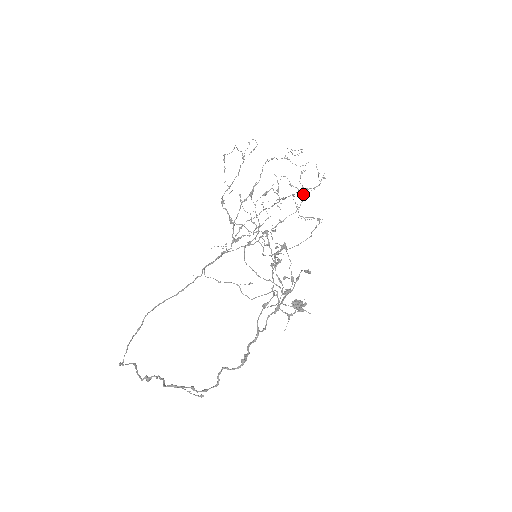
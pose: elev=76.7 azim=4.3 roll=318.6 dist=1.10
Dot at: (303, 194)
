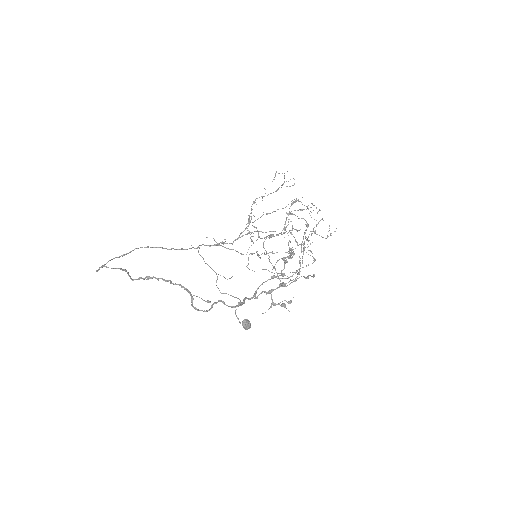
Dot at: occluded
